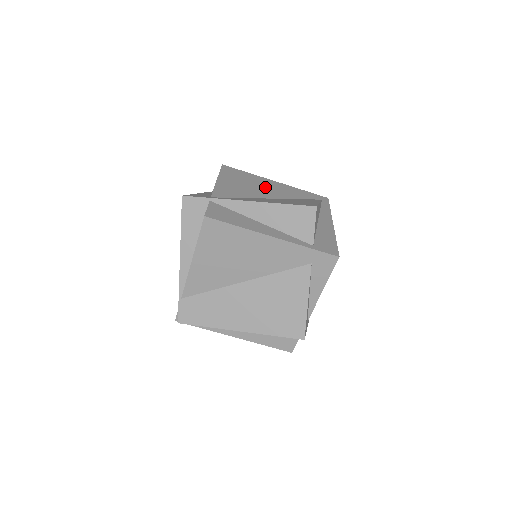
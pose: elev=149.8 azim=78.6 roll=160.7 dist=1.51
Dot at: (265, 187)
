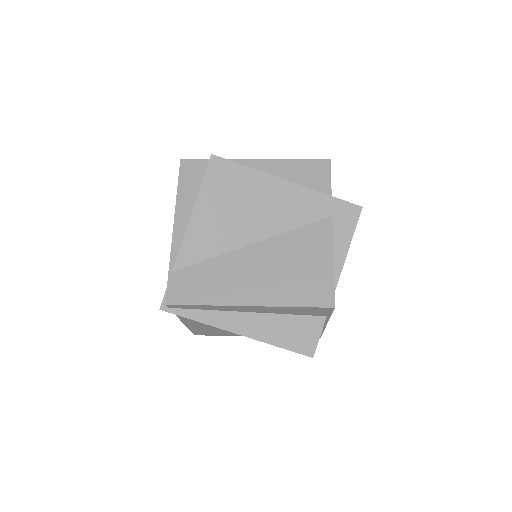
Dot at: occluded
